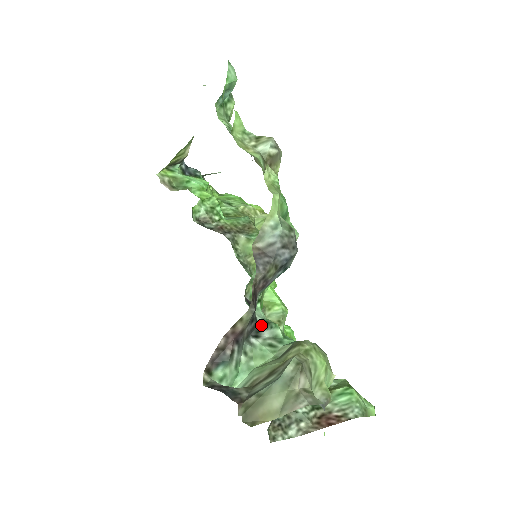
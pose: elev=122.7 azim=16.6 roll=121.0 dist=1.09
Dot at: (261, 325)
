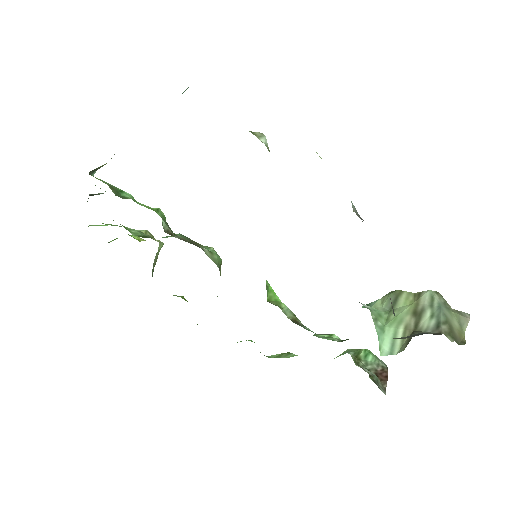
Dot at: occluded
